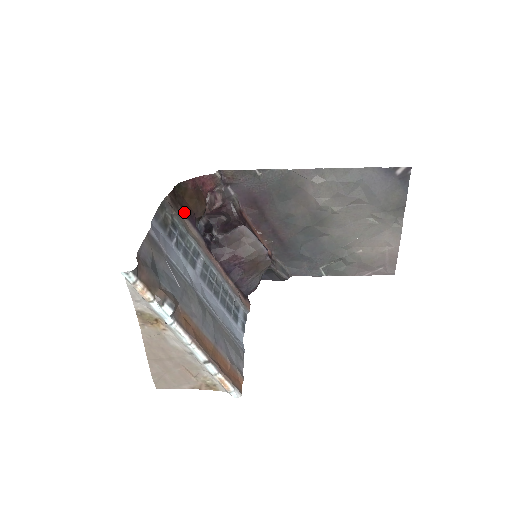
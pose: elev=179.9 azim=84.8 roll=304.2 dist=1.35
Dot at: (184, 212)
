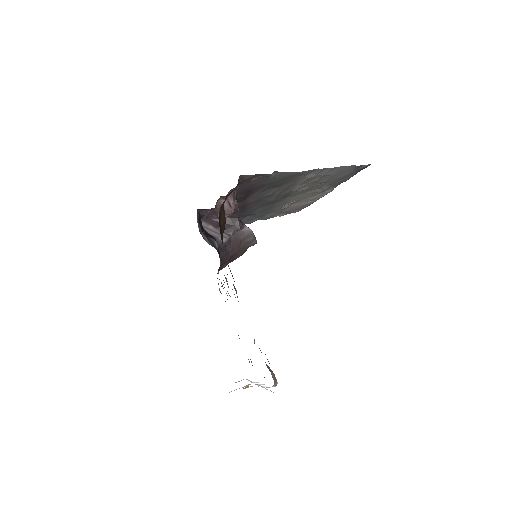
Dot at: occluded
